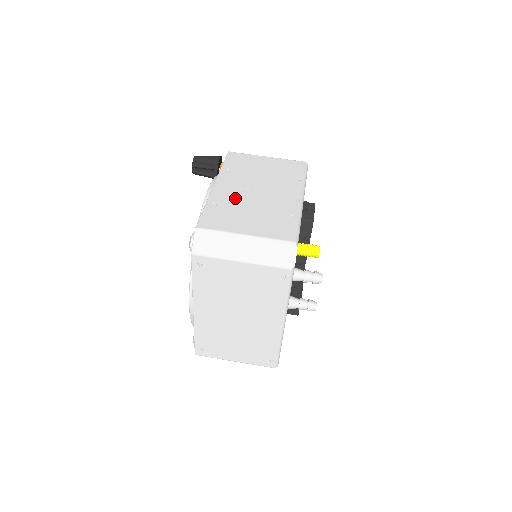
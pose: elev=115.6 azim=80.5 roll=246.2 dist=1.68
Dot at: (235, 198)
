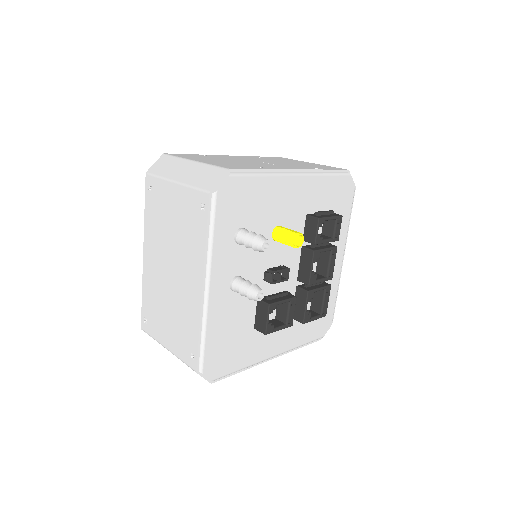
Dot at: (231, 158)
